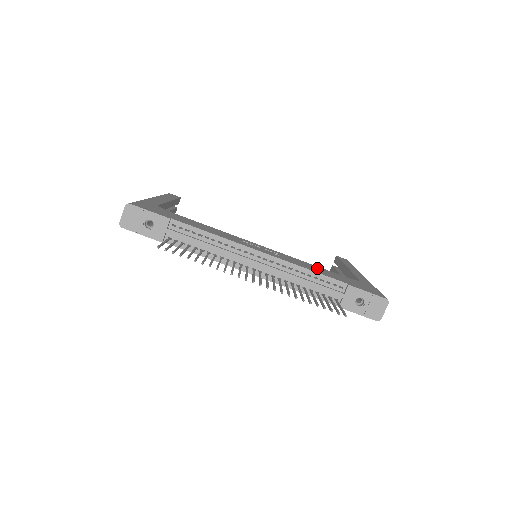
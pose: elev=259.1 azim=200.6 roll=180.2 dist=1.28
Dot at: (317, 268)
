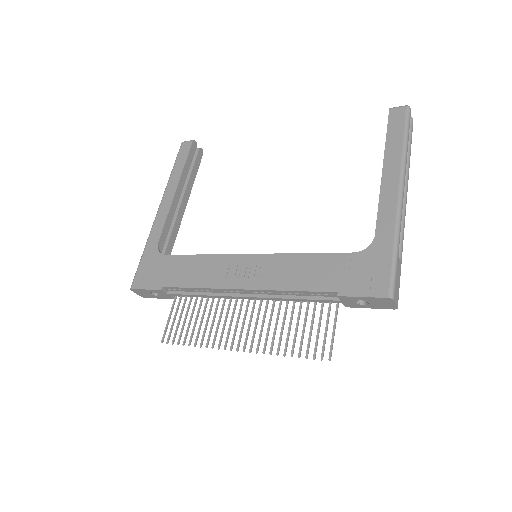
Dot at: (309, 266)
